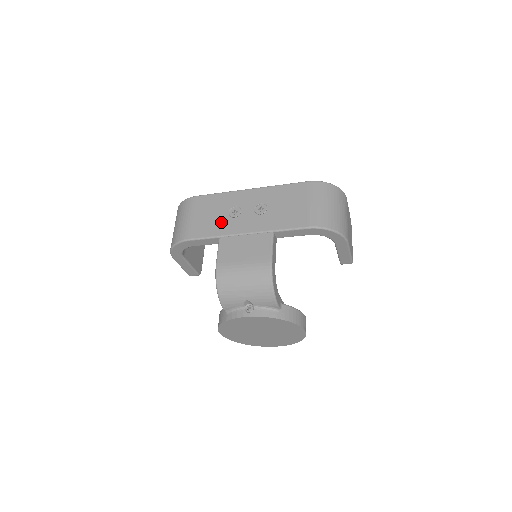
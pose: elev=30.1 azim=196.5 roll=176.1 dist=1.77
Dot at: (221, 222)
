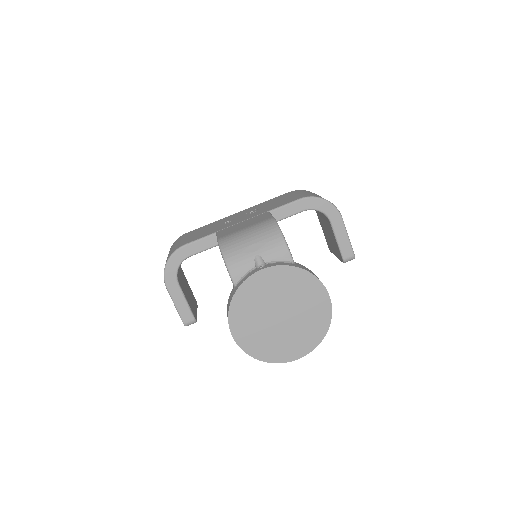
Dot at: (216, 228)
